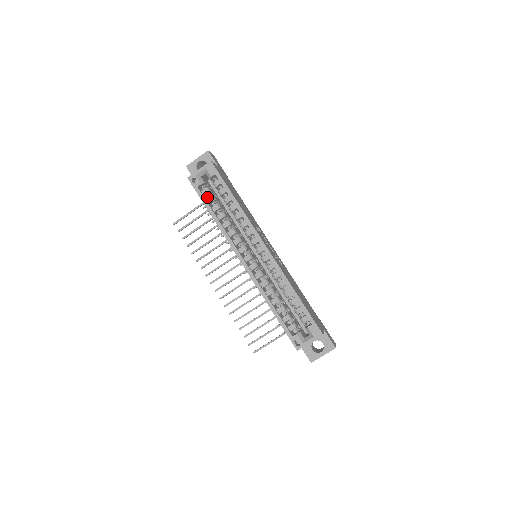
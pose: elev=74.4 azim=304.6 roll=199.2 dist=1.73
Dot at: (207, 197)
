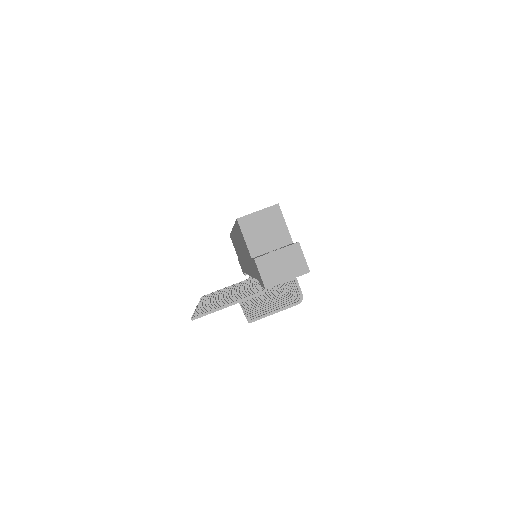
Dot at: occluded
